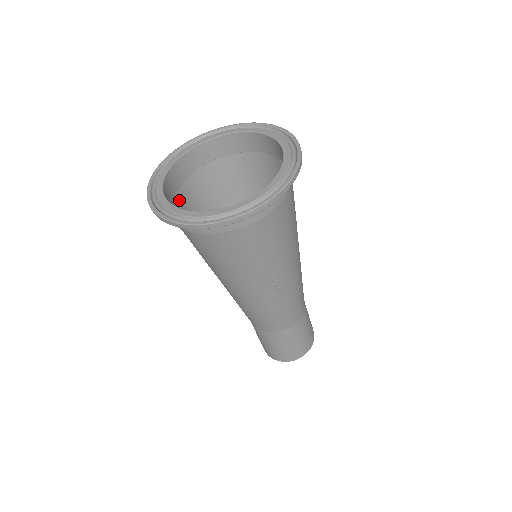
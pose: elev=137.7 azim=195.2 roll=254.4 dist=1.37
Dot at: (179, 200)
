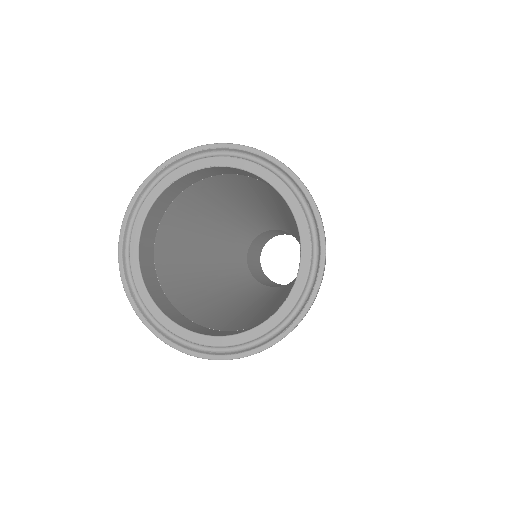
Dot at: (161, 270)
